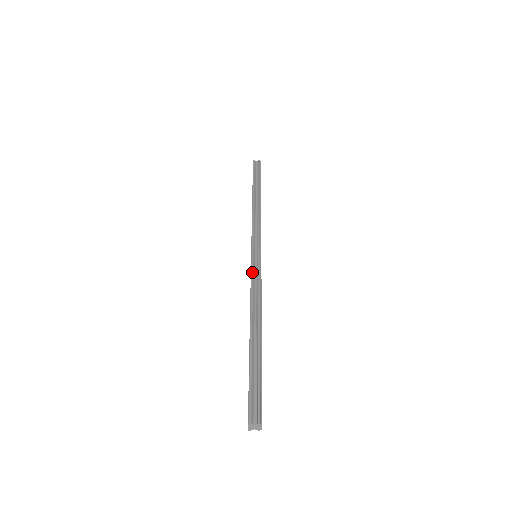
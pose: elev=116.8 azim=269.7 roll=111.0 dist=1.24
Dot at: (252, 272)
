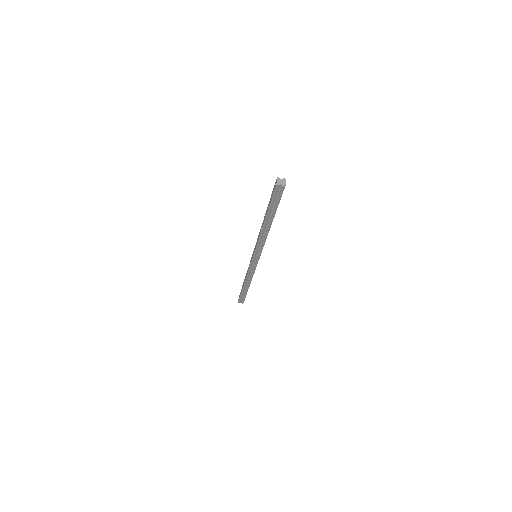
Dot at: (250, 268)
